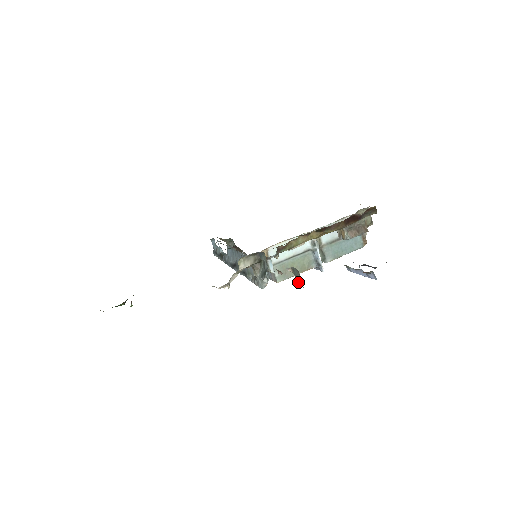
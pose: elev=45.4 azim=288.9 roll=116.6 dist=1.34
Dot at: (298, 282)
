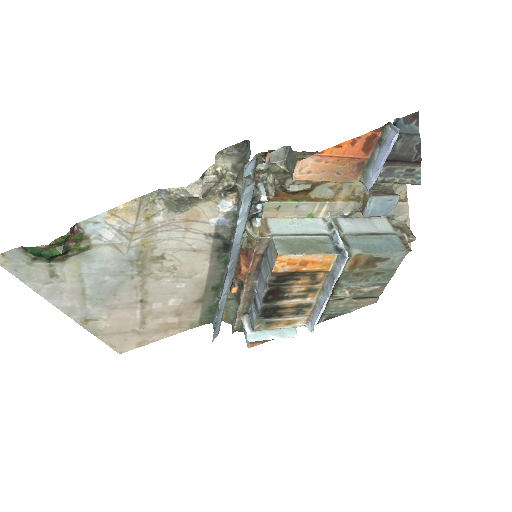
Dot at: (292, 169)
